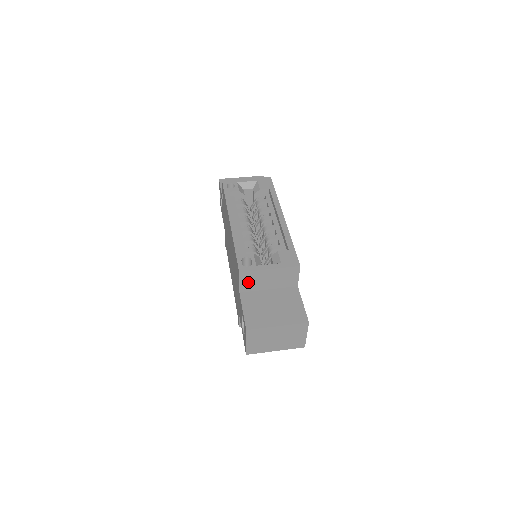
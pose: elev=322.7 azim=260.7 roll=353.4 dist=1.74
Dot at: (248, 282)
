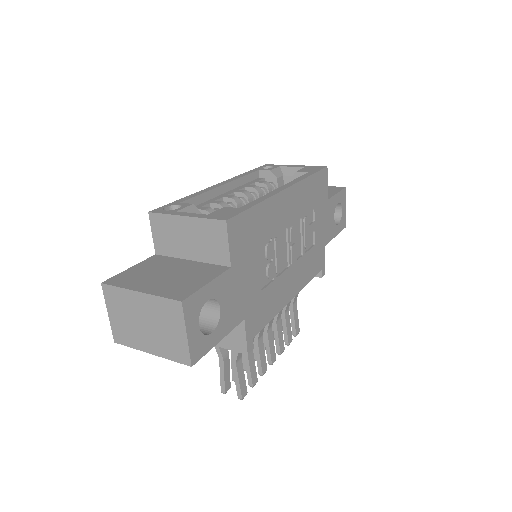
Dot at: (163, 236)
